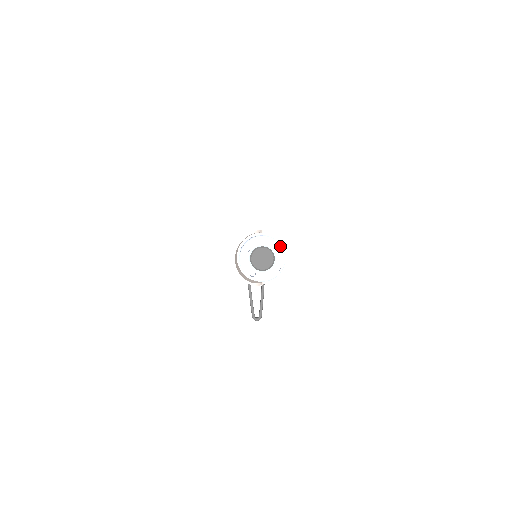
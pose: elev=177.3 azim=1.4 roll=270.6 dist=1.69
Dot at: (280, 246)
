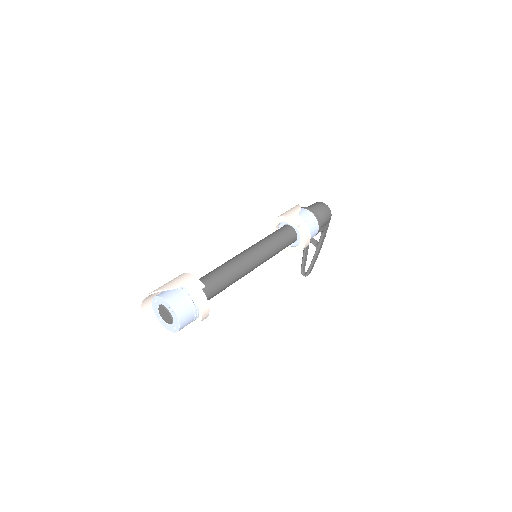
Dot at: (176, 315)
